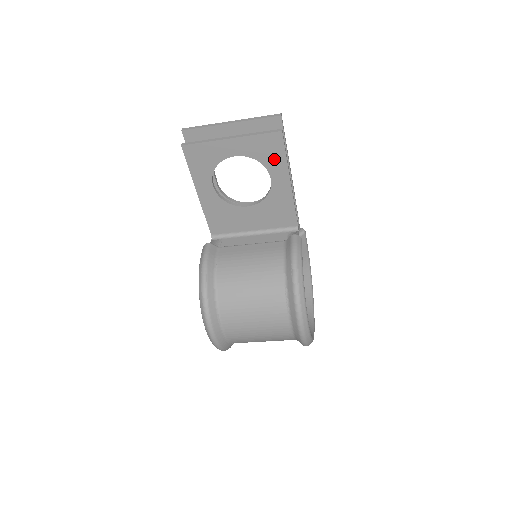
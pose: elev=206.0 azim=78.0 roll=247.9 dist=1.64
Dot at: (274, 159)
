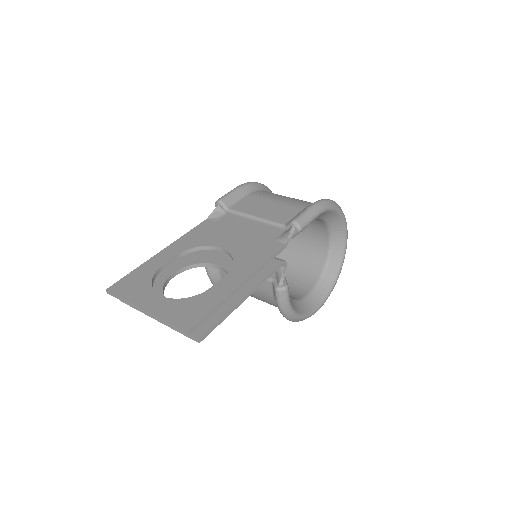
Dot at: occluded
